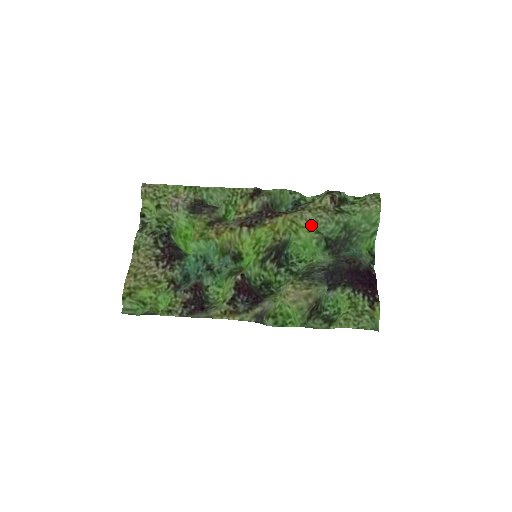
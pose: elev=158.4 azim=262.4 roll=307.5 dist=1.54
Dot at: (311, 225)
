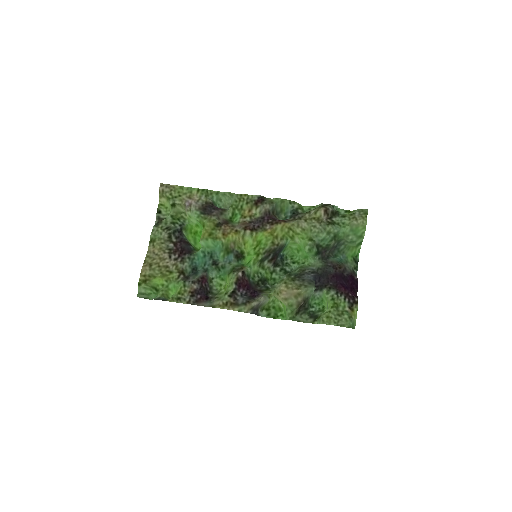
Dot at: (306, 233)
